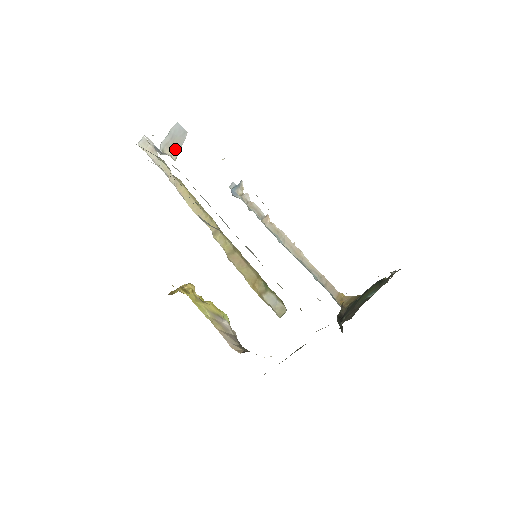
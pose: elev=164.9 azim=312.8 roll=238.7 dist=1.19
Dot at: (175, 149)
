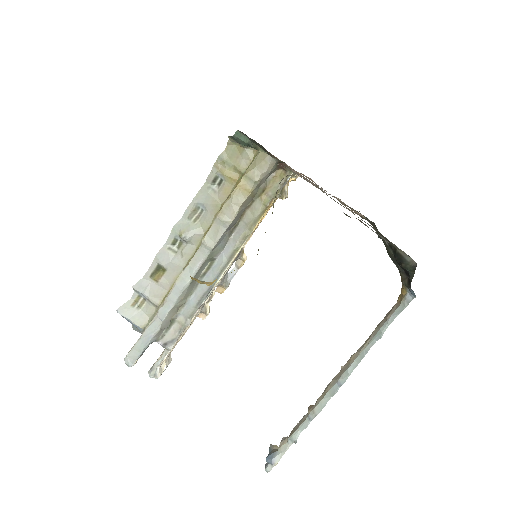
Dot at: occluded
